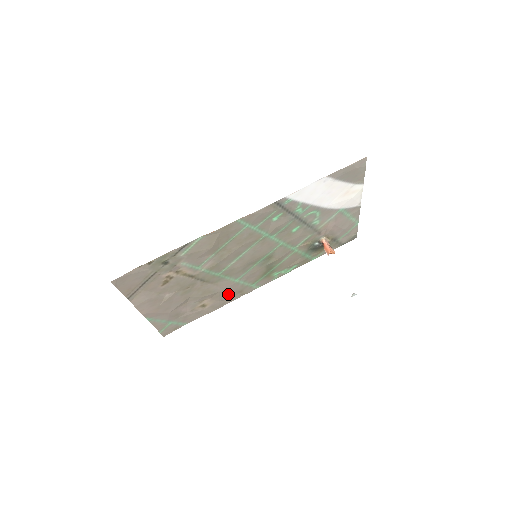
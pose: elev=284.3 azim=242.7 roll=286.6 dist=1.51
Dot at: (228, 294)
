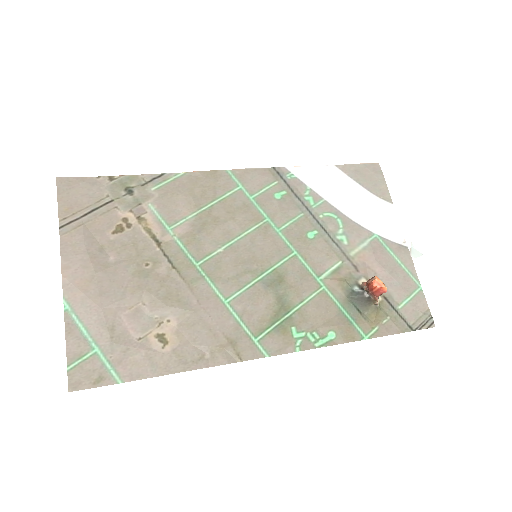
Dot at: (210, 334)
